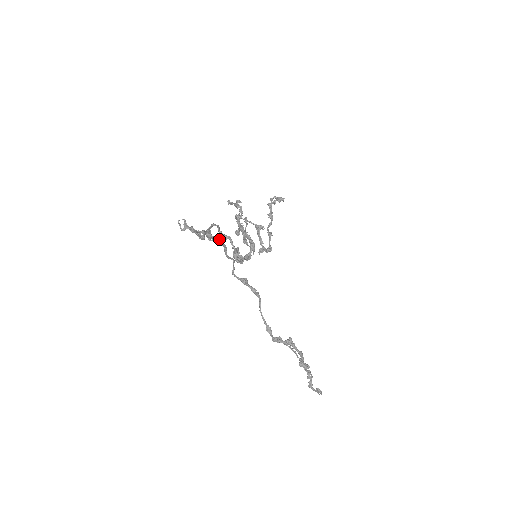
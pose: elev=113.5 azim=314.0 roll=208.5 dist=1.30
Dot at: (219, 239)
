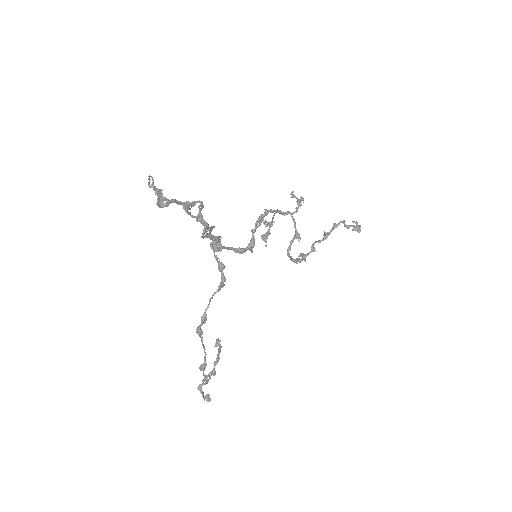
Dot at: (198, 217)
